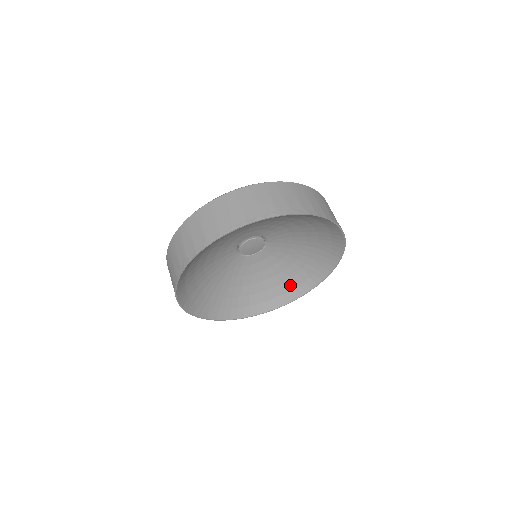
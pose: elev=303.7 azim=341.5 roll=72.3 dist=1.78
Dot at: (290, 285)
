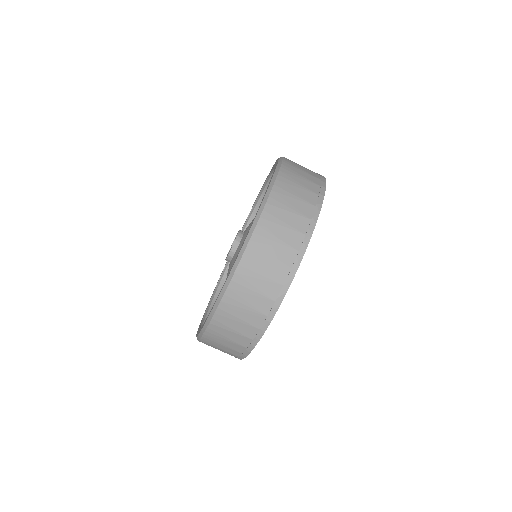
Dot at: occluded
